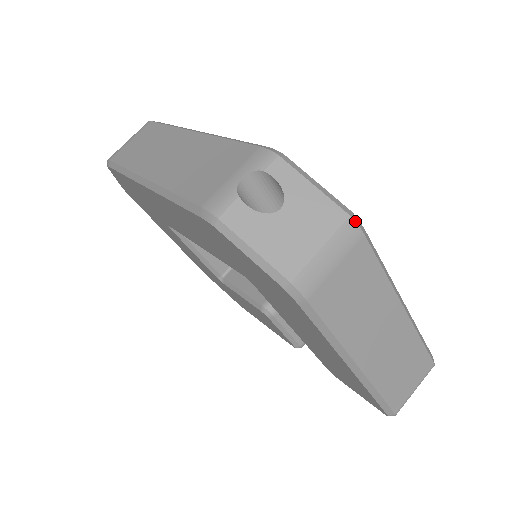
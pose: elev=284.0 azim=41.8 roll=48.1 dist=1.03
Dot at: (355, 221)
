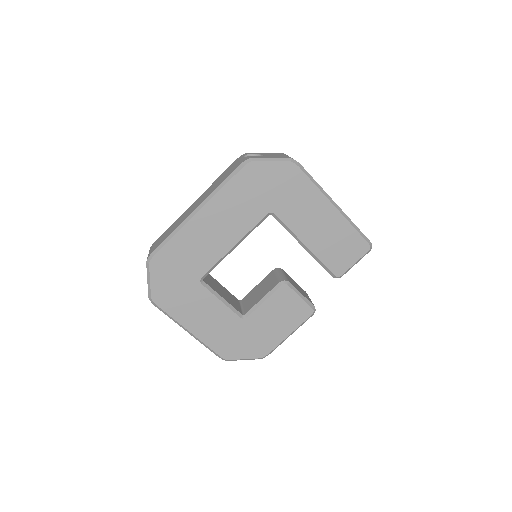
Dot at: occluded
